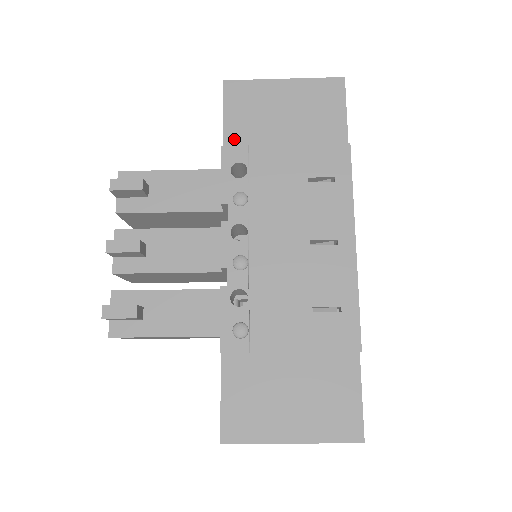
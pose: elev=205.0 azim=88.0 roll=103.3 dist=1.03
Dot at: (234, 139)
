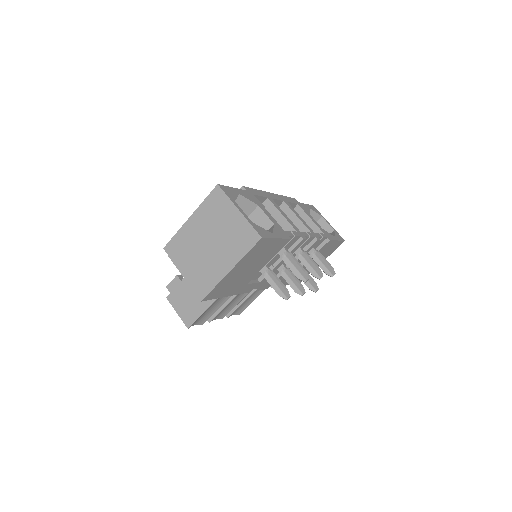
Dot at: occluded
